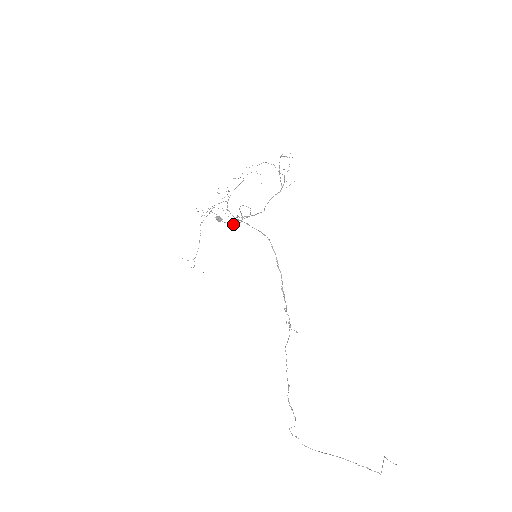
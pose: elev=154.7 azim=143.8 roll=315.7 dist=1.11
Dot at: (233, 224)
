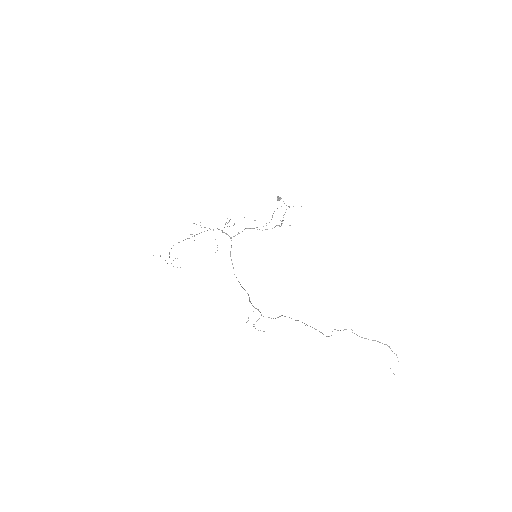
Dot at: occluded
